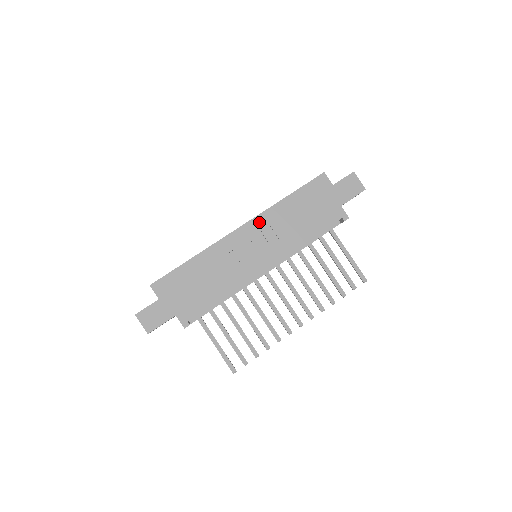
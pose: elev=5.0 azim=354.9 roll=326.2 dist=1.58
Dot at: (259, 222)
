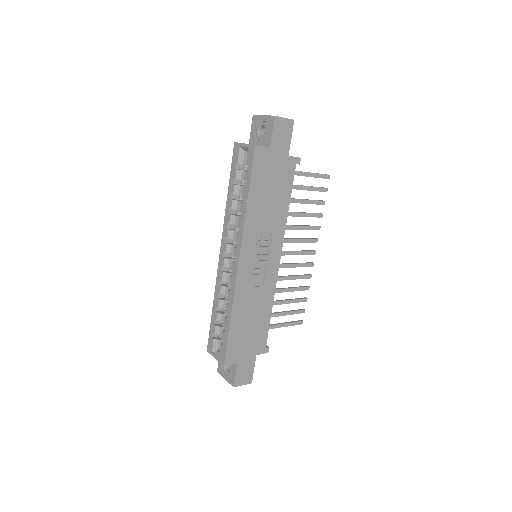
Dot at: (247, 242)
